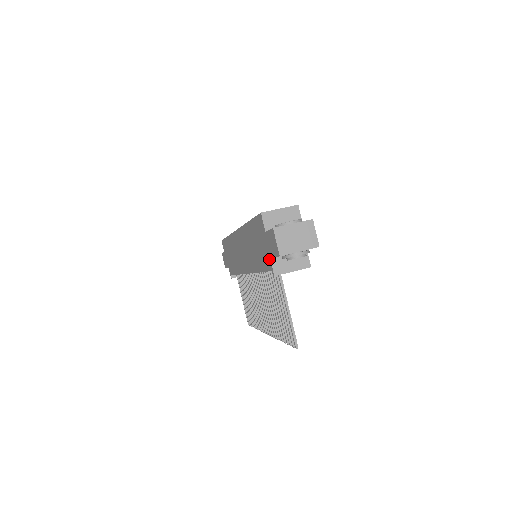
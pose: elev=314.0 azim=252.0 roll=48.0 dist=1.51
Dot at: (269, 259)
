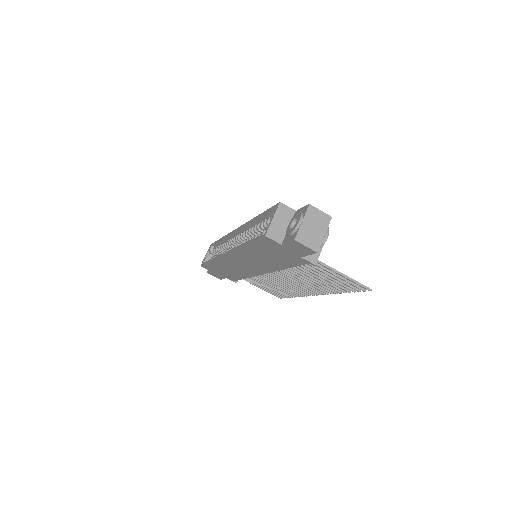
Dot at: (300, 258)
